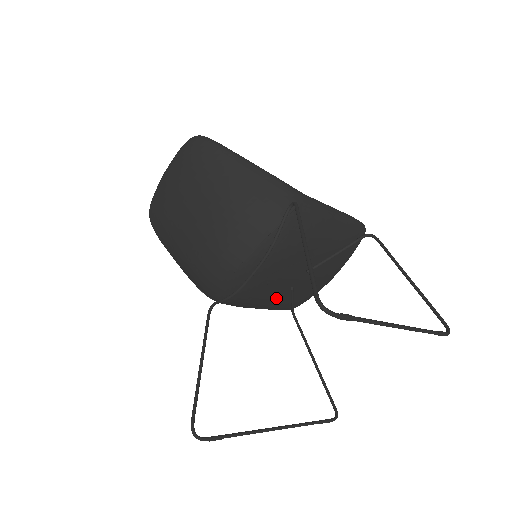
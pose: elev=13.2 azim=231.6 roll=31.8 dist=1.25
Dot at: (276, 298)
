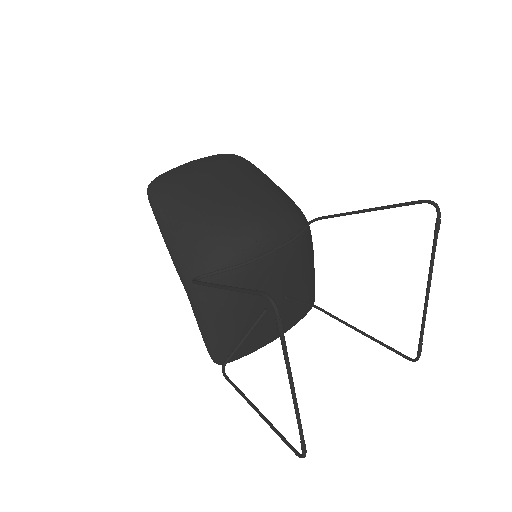
Dot at: (246, 315)
